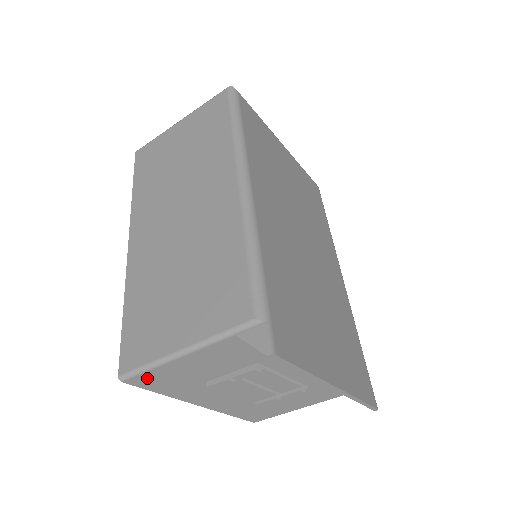
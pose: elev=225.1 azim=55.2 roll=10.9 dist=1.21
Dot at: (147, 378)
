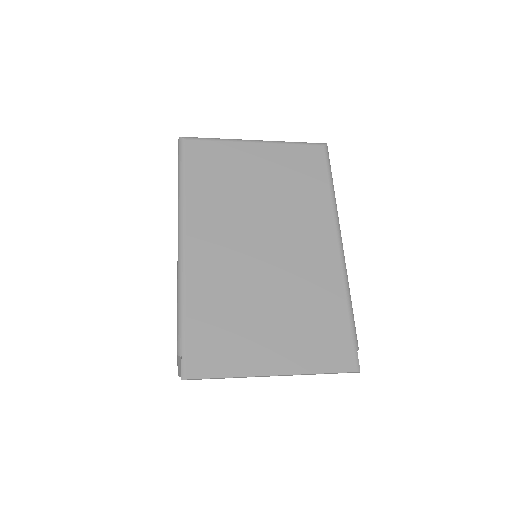
Dot at: occluded
